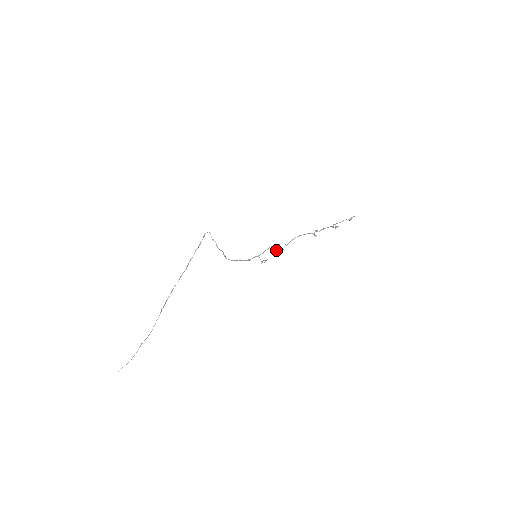
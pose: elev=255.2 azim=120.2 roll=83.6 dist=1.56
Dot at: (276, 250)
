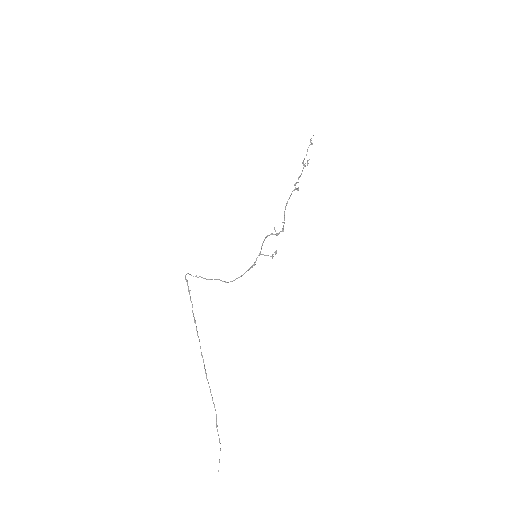
Dot at: (276, 235)
